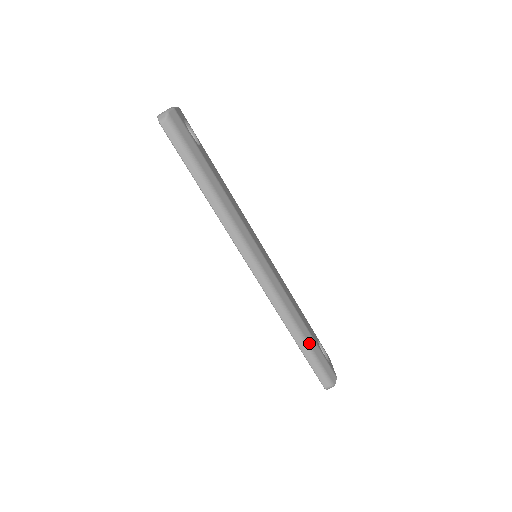
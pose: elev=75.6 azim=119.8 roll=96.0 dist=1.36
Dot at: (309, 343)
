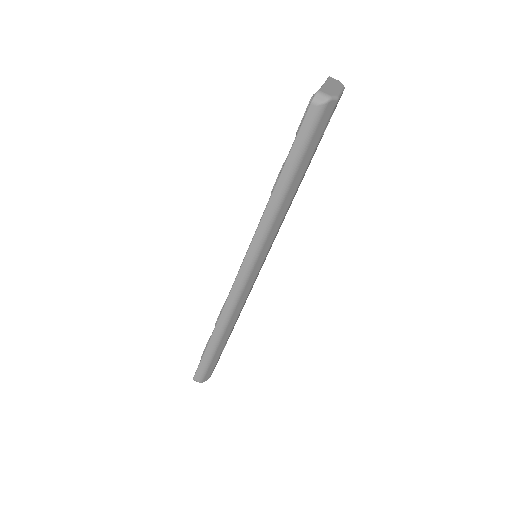
Dot at: (218, 348)
